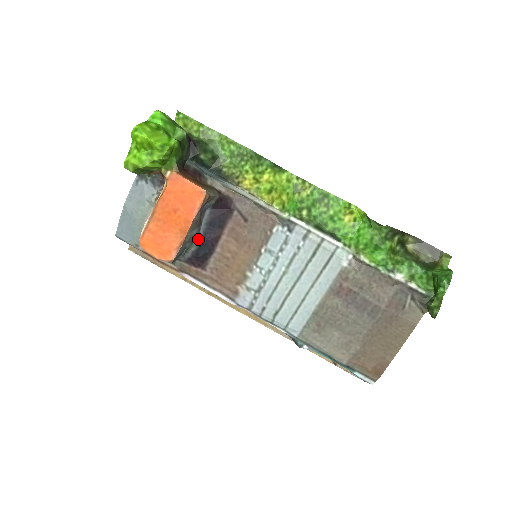
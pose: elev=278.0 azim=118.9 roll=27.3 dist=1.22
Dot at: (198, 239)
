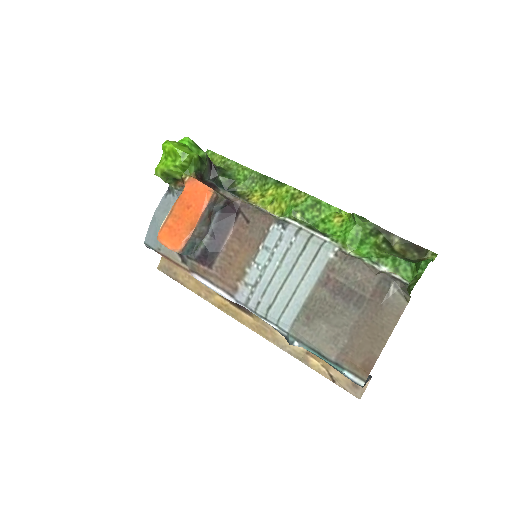
Dot at: (207, 237)
